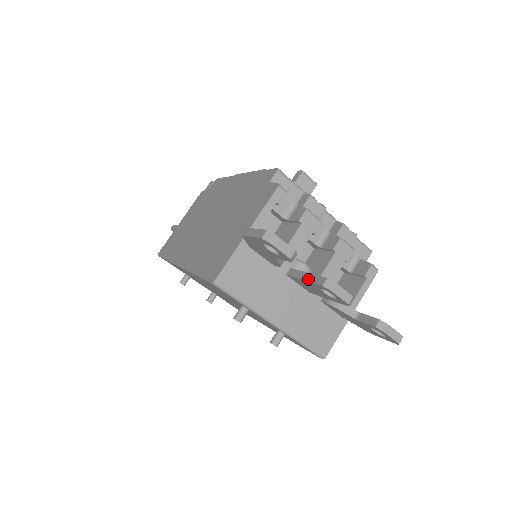
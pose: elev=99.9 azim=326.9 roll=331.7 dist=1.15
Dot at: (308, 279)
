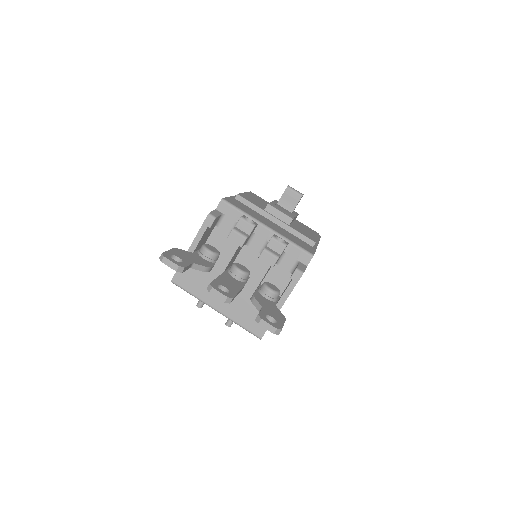
Dot at: occluded
